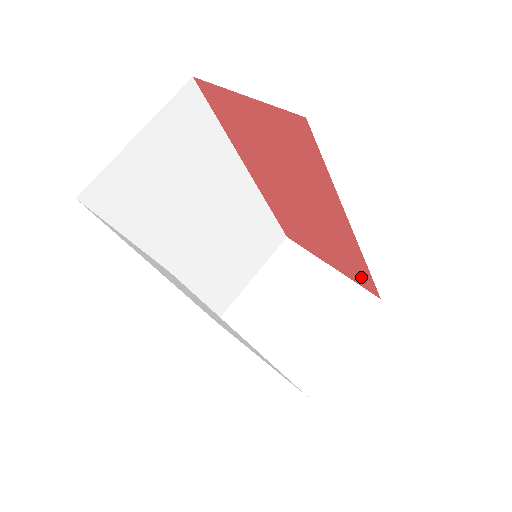
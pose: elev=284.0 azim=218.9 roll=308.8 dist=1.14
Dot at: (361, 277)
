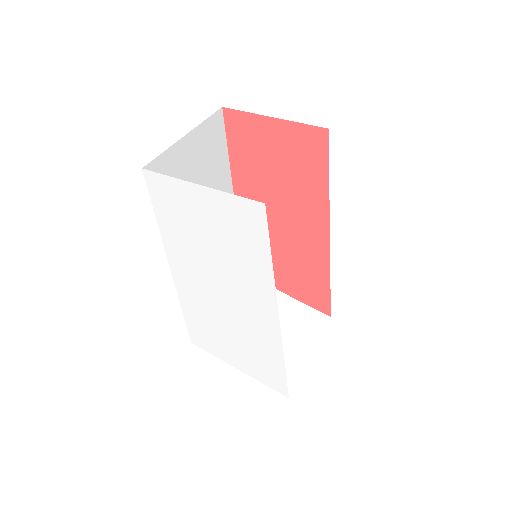
Dot at: (318, 295)
